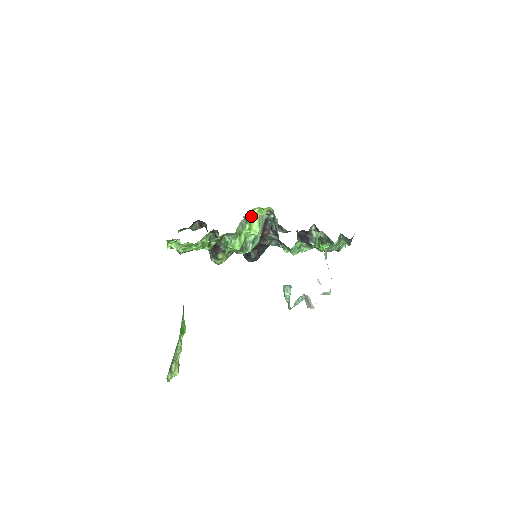
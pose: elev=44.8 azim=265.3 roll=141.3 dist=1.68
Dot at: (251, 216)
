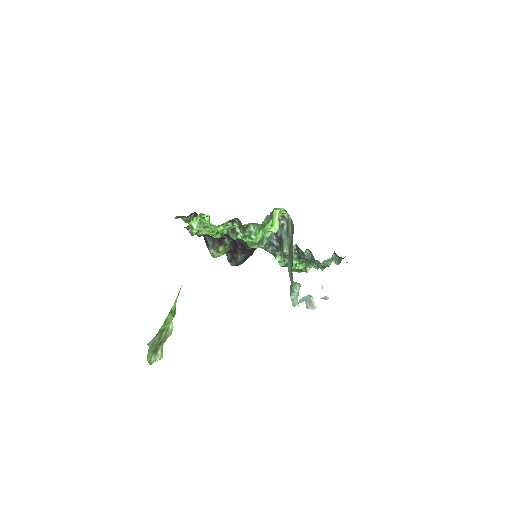
Dot at: (274, 214)
